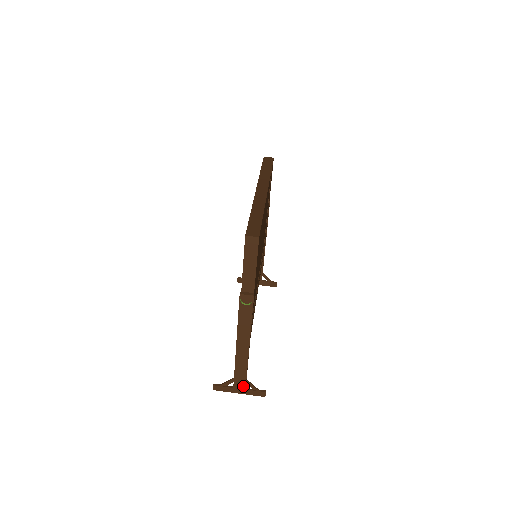
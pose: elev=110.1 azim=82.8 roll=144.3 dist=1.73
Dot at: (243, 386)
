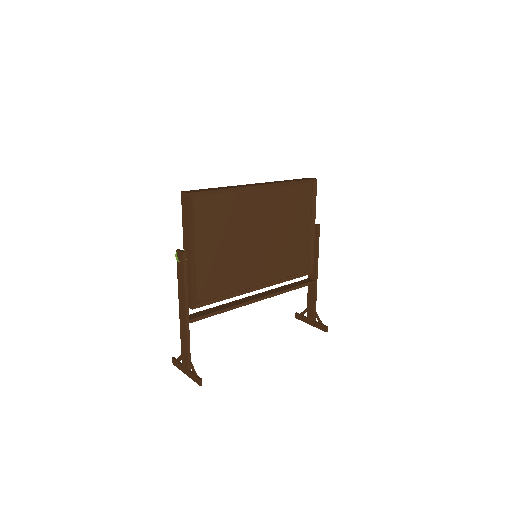
Dot at: (187, 365)
